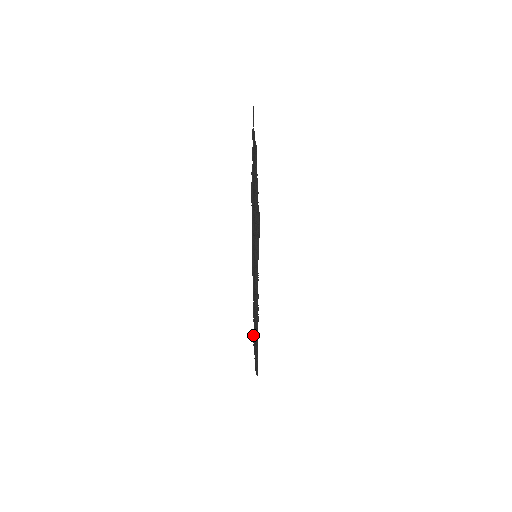
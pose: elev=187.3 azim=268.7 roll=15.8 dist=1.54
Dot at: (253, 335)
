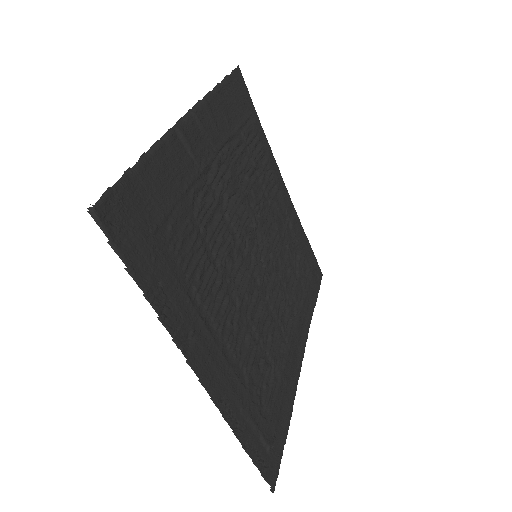
Dot at: (90, 210)
